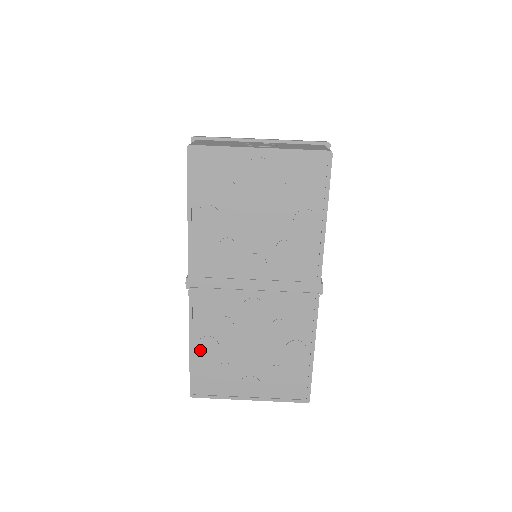
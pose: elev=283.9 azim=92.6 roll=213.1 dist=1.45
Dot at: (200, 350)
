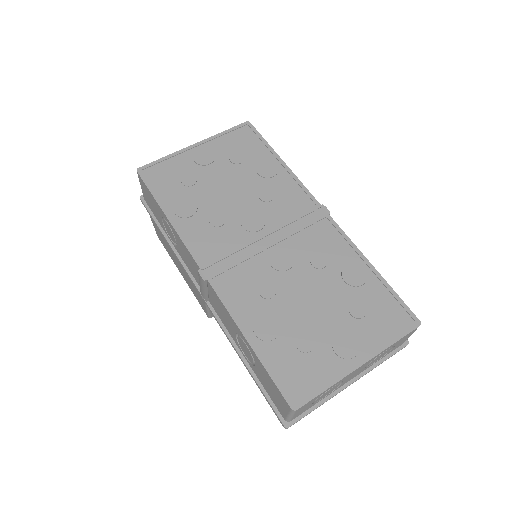
Dot at: (262, 338)
